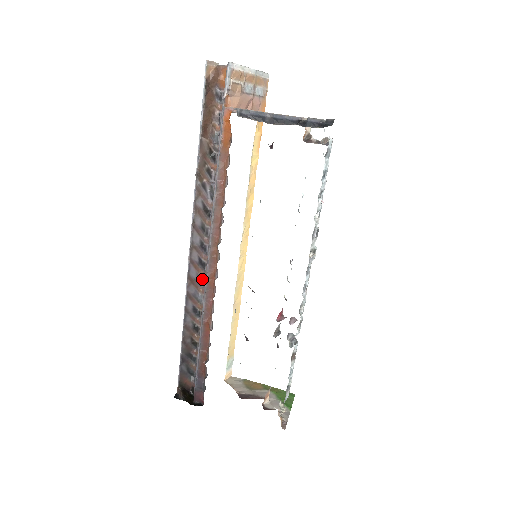
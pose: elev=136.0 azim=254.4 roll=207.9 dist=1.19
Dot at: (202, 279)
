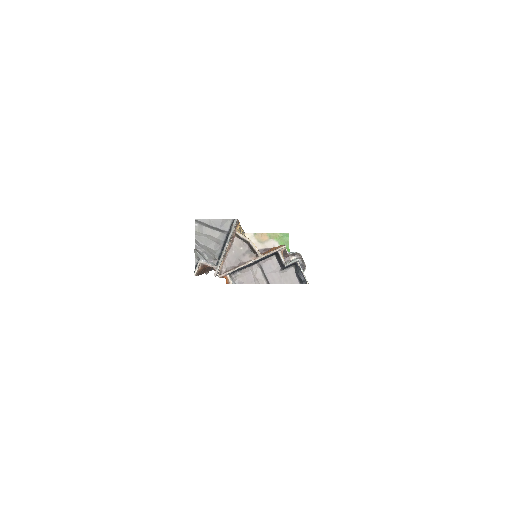
Dot at: occluded
